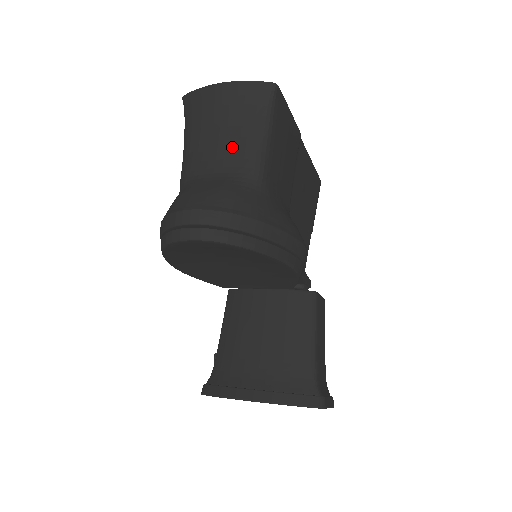
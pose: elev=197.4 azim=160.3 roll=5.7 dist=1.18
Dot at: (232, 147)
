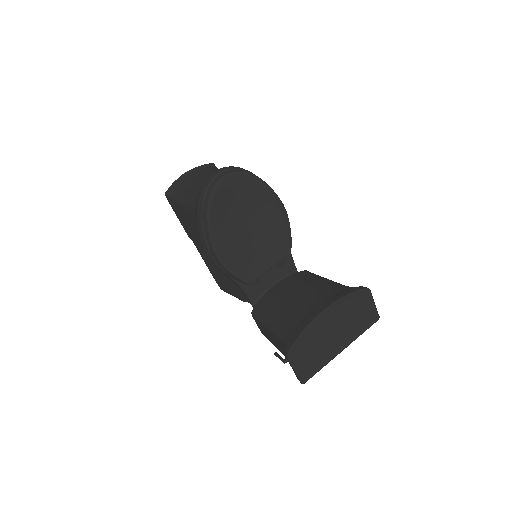
Dot at: occluded
